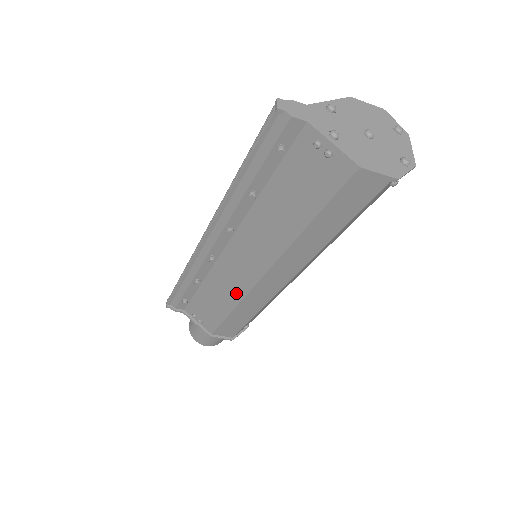
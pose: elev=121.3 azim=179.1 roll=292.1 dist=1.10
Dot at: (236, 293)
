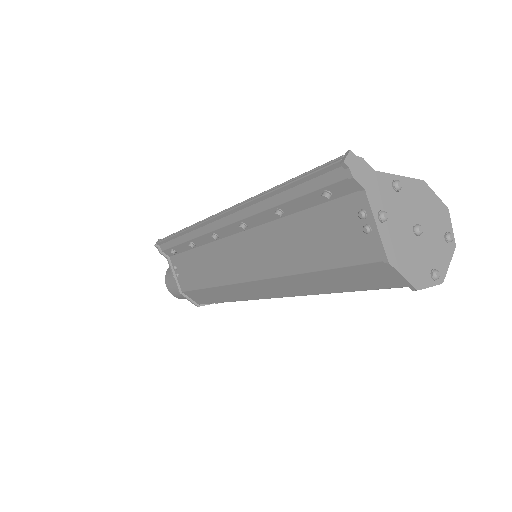
Dot at: (220, 277)
